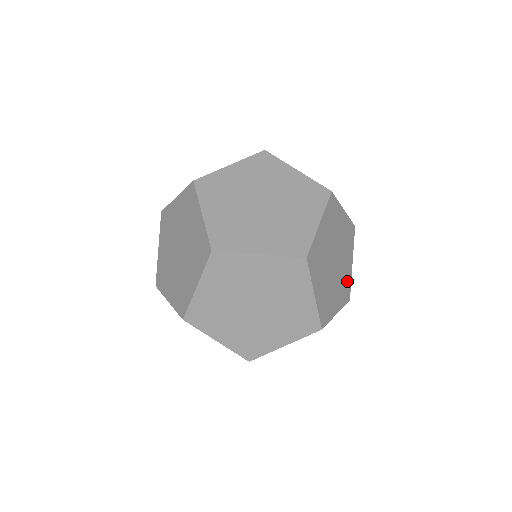
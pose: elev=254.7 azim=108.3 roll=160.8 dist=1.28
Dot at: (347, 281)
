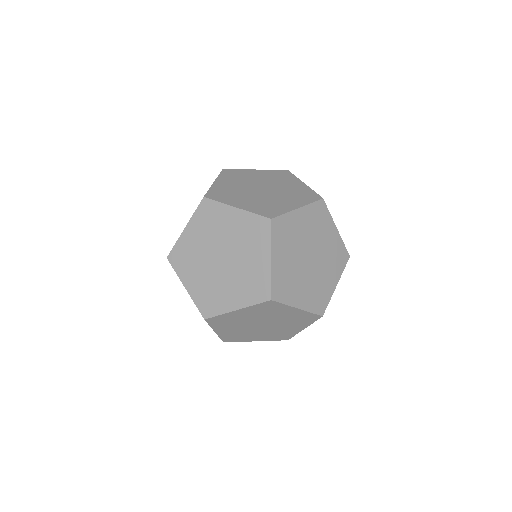
Dot at: occluded
